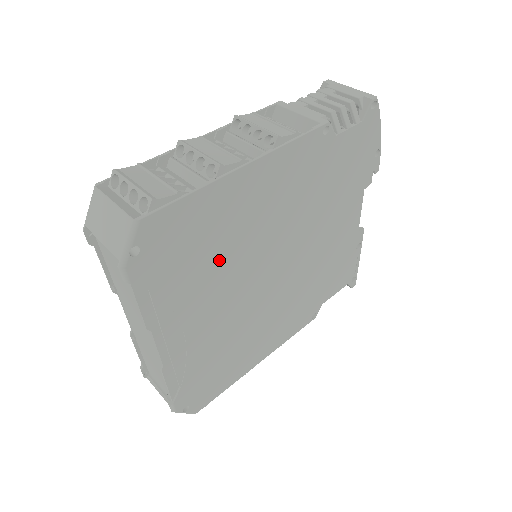
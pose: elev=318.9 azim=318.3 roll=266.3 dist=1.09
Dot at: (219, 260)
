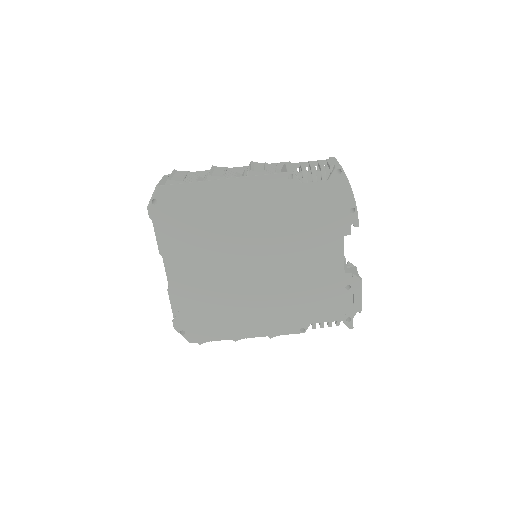
Dot at: (207, 232)
